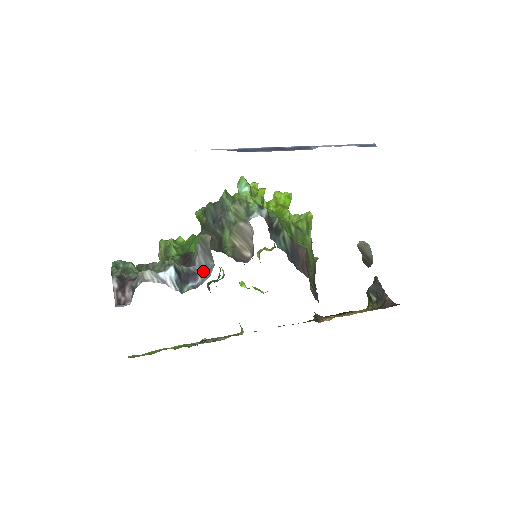
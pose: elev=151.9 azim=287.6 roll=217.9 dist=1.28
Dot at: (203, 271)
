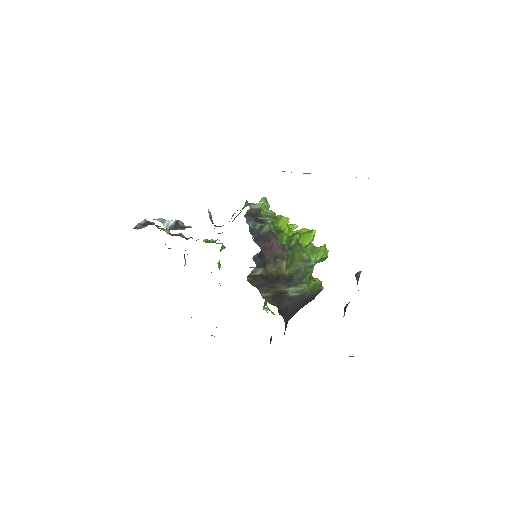
Dot at: occluded
